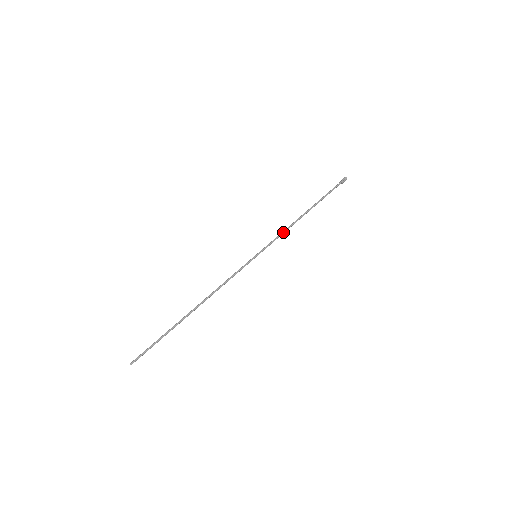
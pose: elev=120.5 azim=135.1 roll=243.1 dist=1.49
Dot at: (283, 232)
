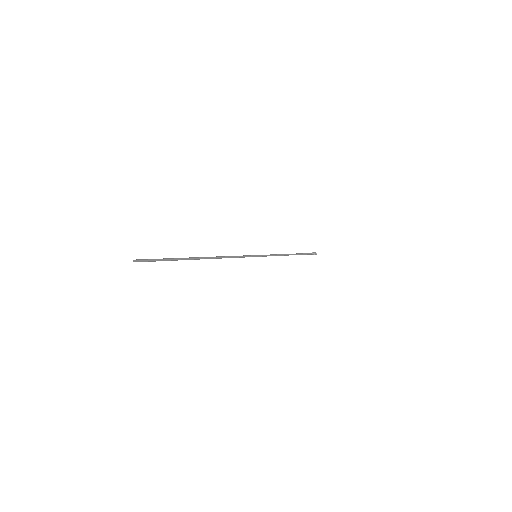
Dot at: (275, 255)
